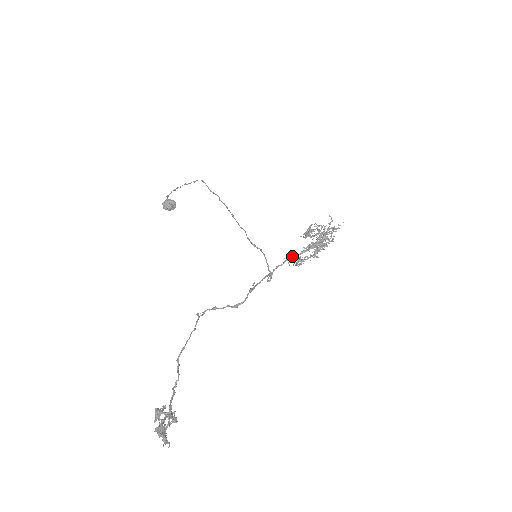
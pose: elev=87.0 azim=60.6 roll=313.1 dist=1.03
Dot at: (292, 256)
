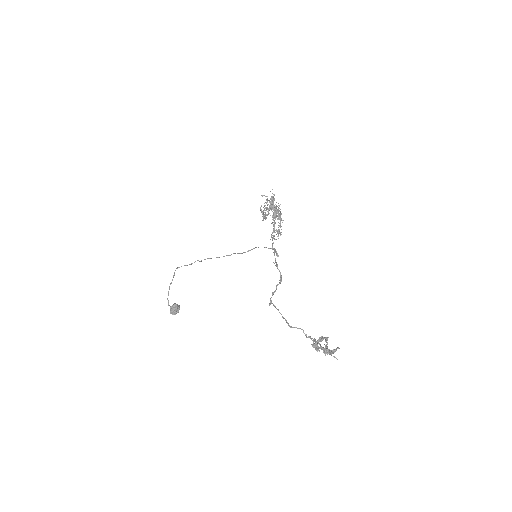
Dot at: (272, 233)
